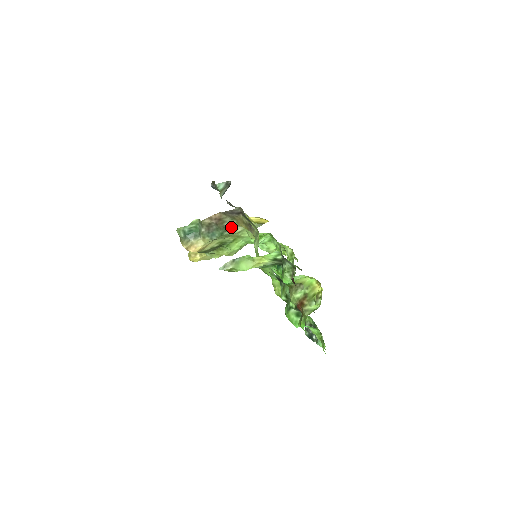
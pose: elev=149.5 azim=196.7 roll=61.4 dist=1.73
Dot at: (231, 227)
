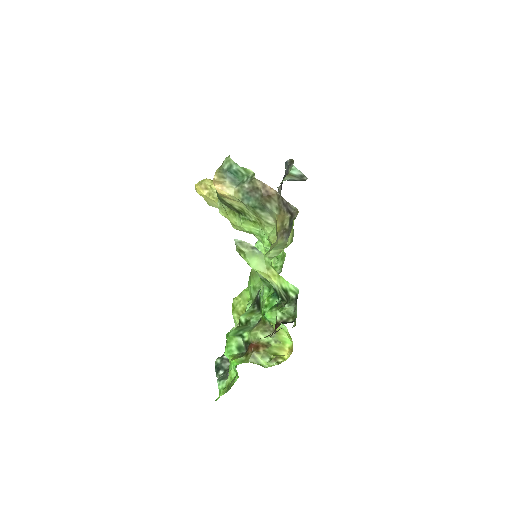
Dot at: (268, 212)
